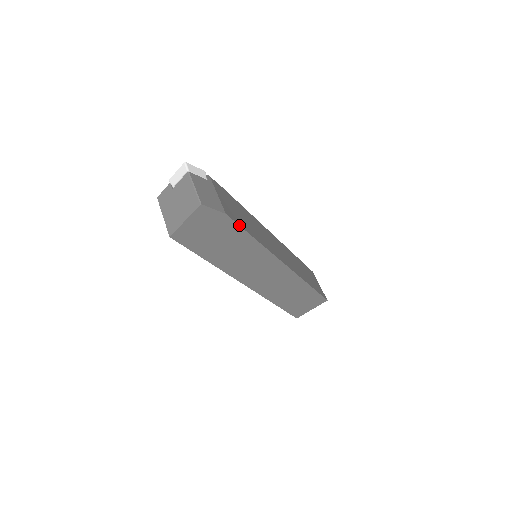
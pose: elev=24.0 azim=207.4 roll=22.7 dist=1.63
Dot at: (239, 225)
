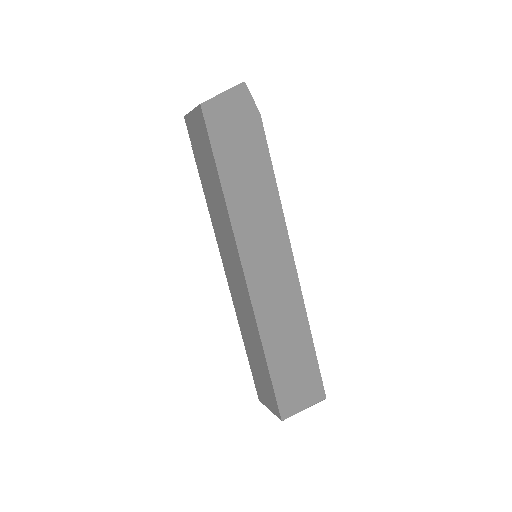
Dot at: occluded
